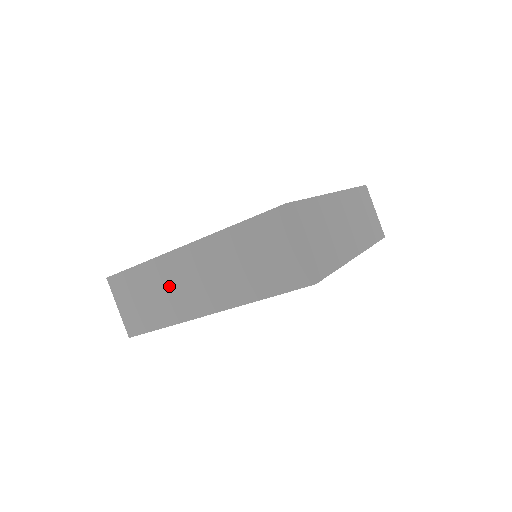
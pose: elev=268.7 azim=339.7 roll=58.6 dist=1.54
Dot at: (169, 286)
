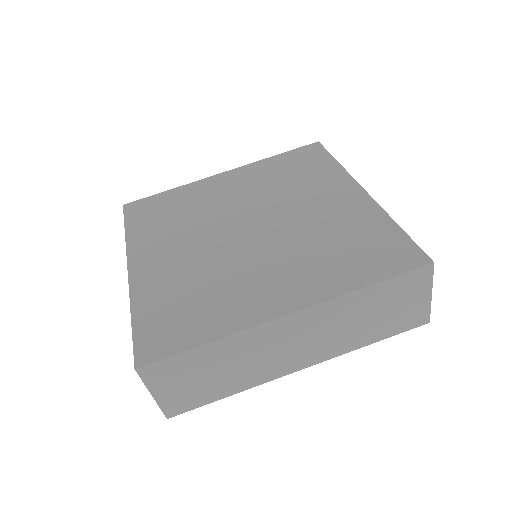
Dot at: (253, 356)
